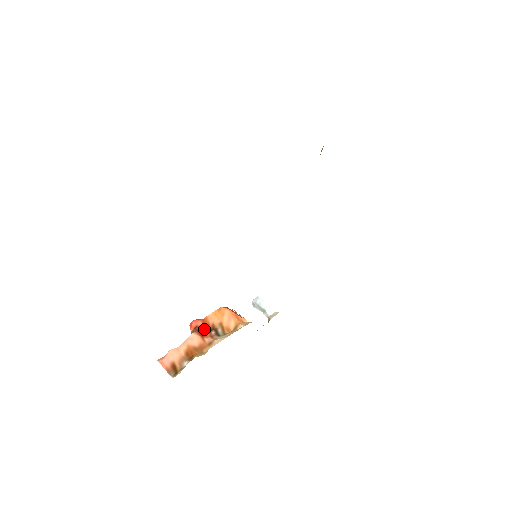
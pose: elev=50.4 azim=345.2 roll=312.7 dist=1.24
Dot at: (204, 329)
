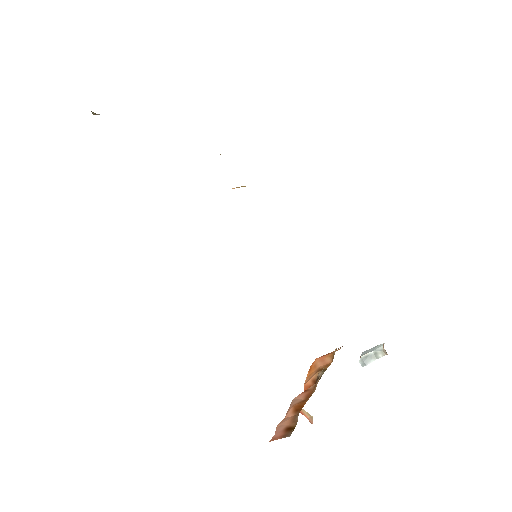
Dot at: occluded
